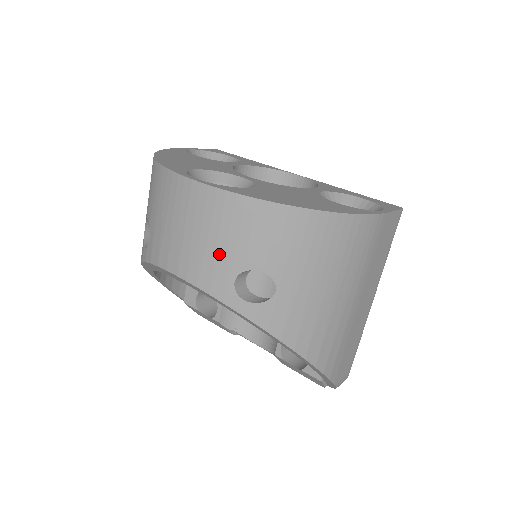
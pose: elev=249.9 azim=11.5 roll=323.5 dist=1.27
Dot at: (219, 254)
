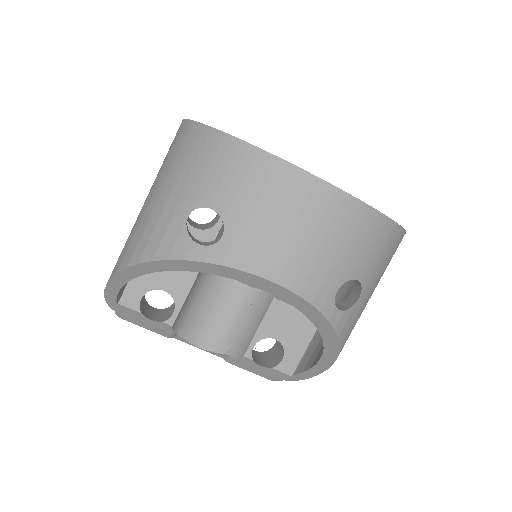
Dot at: (334, 263)
